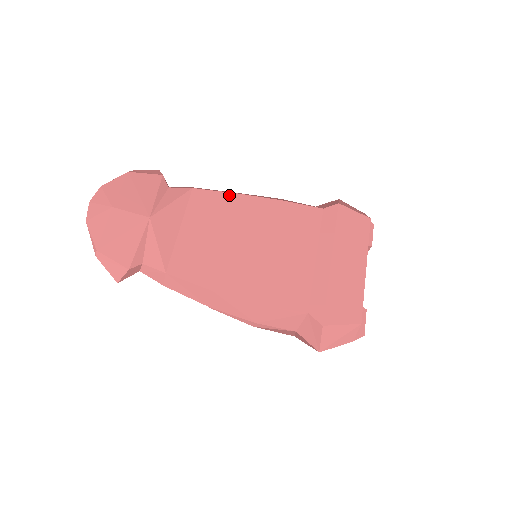
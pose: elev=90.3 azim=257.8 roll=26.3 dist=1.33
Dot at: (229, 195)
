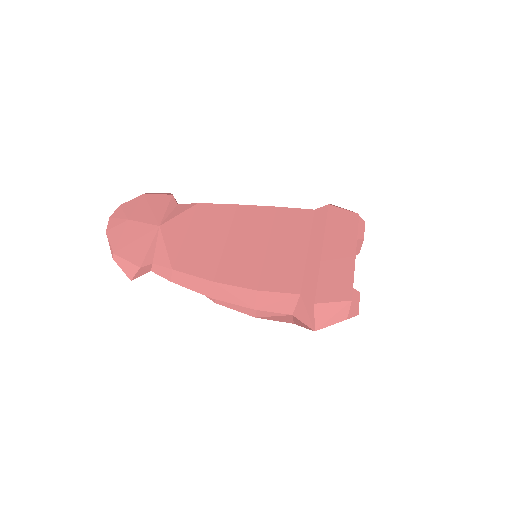
Dot at: (230, 206)
